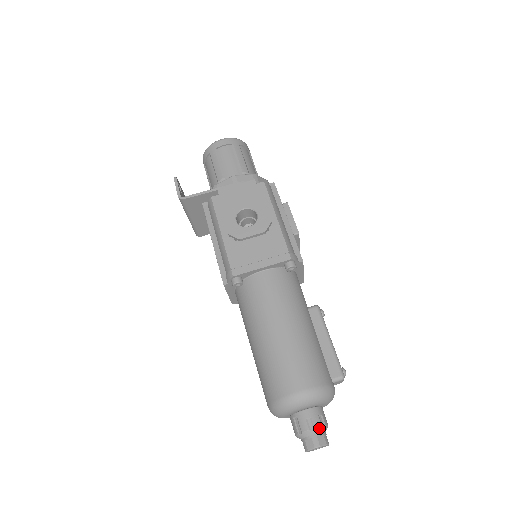
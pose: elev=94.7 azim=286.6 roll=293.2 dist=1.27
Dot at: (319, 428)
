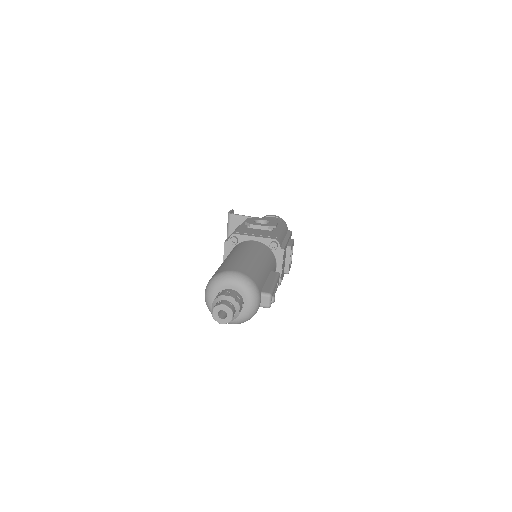
Dot at: (232, 298)
